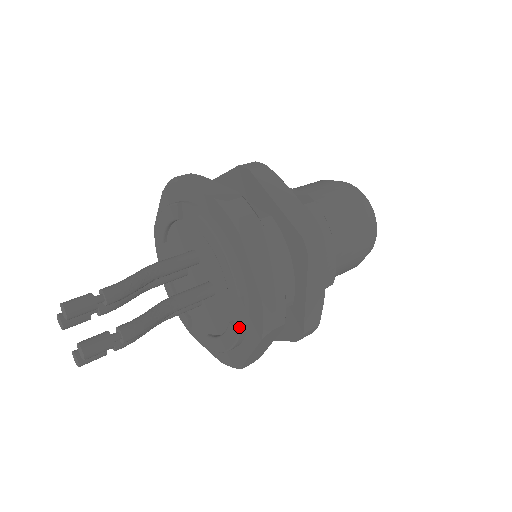
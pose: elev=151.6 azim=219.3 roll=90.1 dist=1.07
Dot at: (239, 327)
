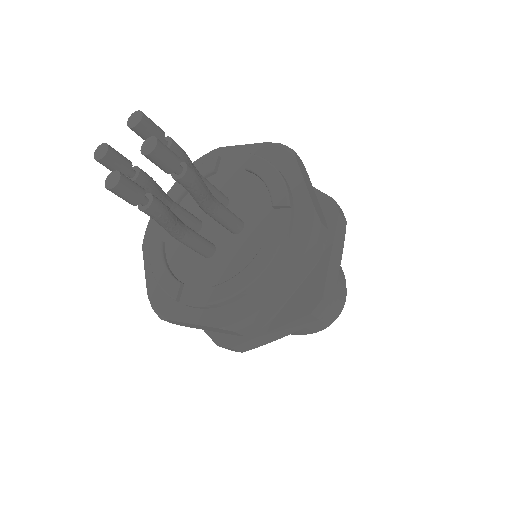
Dot at: (276, 246)
